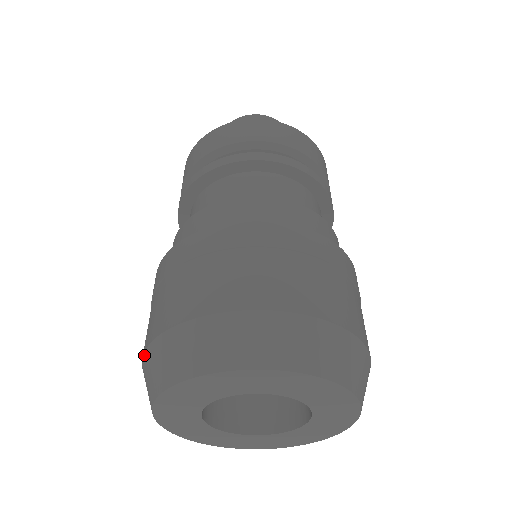
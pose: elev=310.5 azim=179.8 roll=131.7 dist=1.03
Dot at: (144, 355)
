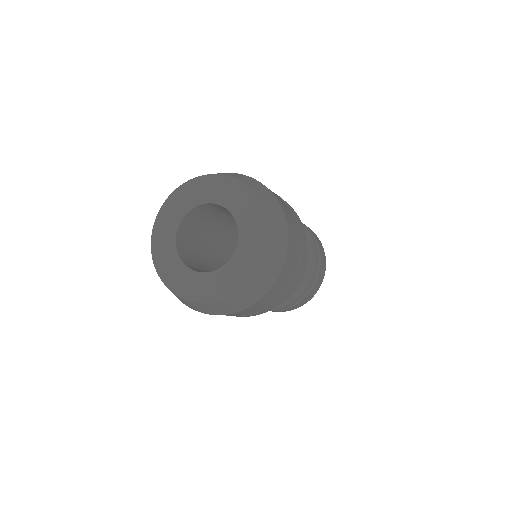
Dot at: occluded
